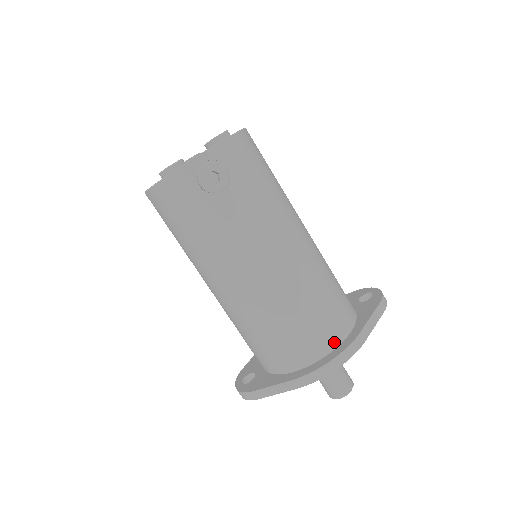
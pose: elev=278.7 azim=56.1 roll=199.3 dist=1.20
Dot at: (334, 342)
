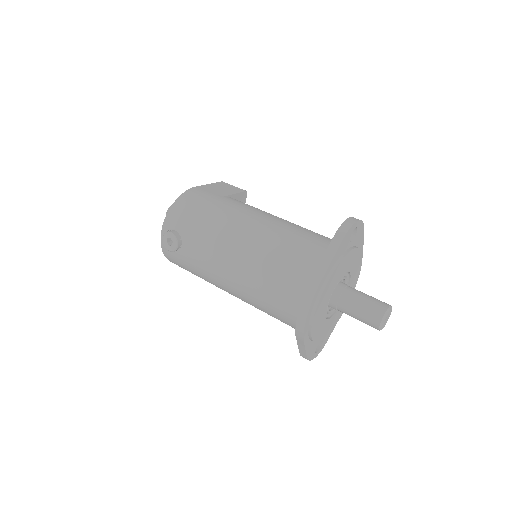
Dot at: (303, 294)
